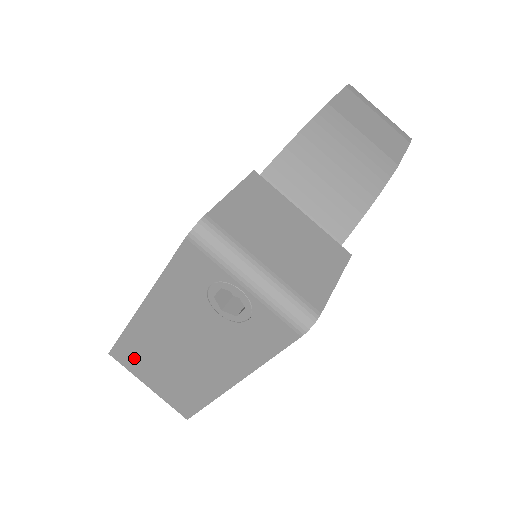
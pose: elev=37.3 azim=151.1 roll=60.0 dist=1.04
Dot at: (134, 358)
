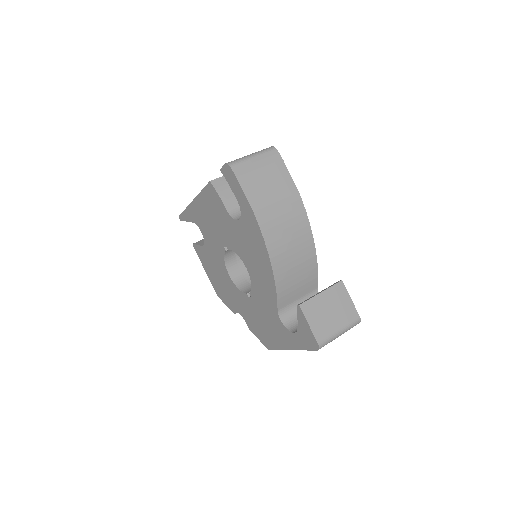
Dot at: occluded
